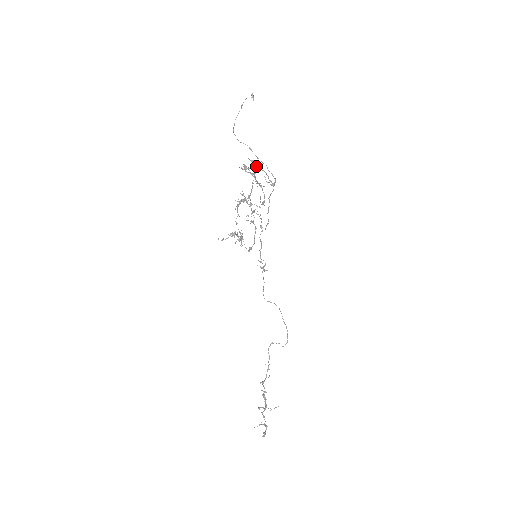
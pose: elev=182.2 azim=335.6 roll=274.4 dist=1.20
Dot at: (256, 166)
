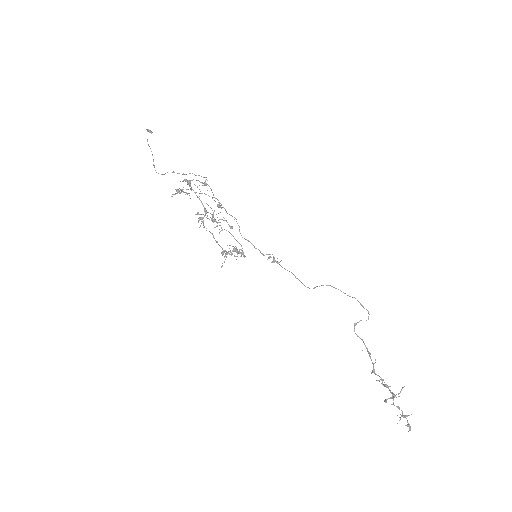
Dot at: (188, 182)
